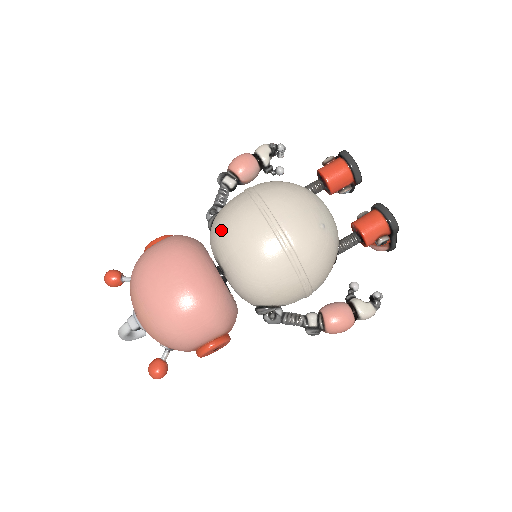
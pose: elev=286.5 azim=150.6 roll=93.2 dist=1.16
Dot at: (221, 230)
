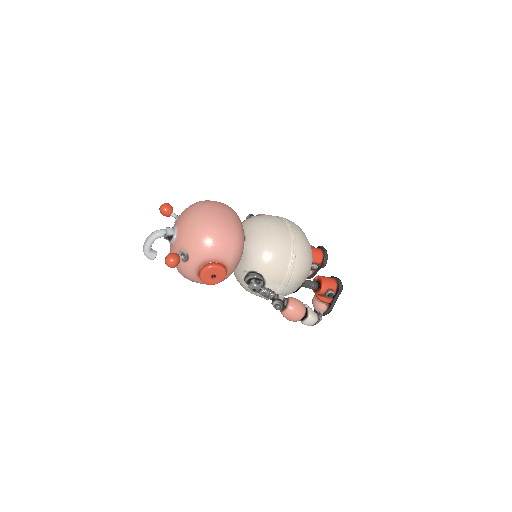
Dot at: (256, 218)
